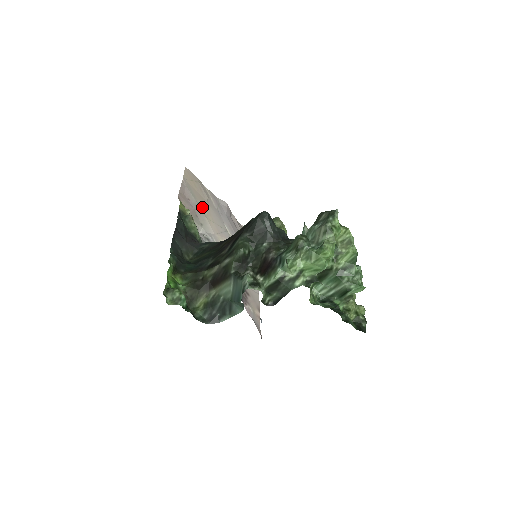
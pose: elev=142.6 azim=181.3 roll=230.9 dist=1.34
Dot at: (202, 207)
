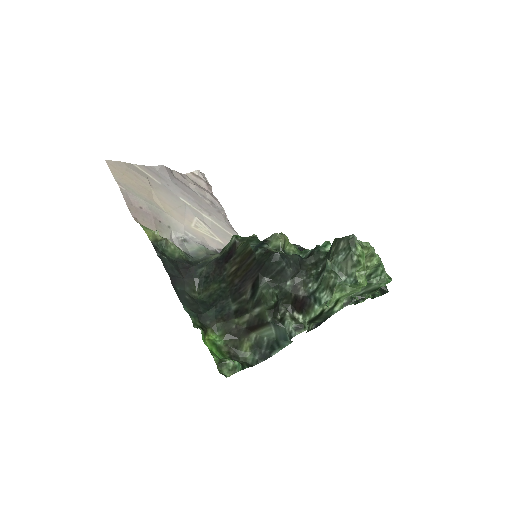
Dot at: (154, 202)
